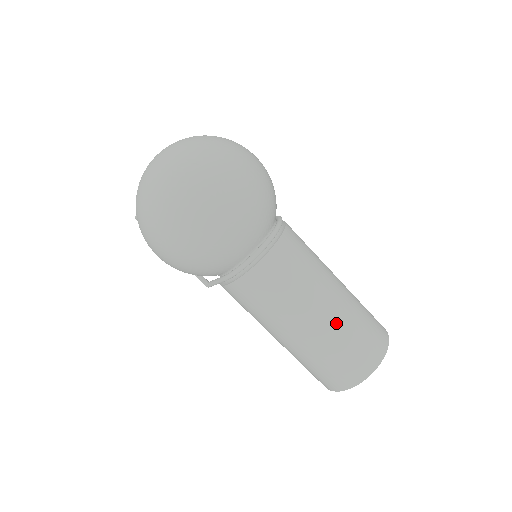
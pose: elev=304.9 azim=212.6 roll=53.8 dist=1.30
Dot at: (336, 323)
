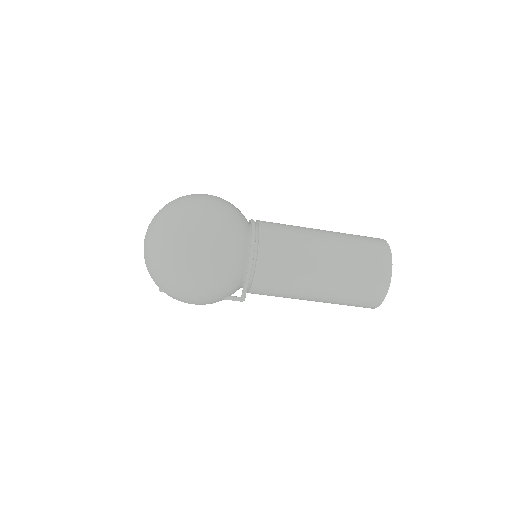
Dot at: (339, 244)
